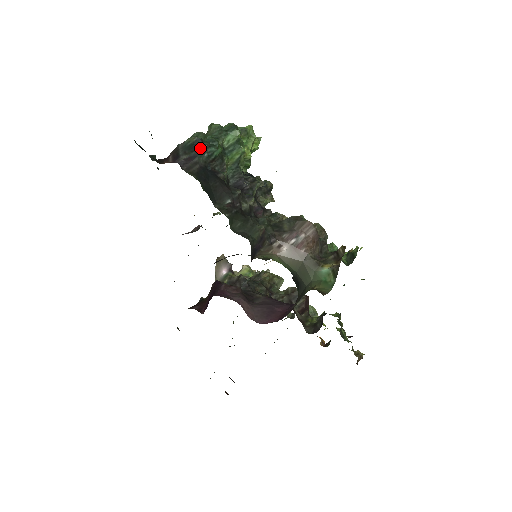
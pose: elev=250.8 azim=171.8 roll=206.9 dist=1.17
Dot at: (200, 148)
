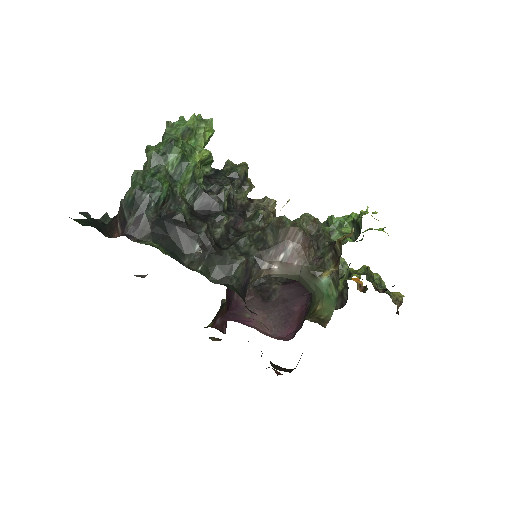
Dot at: (143, 201)
